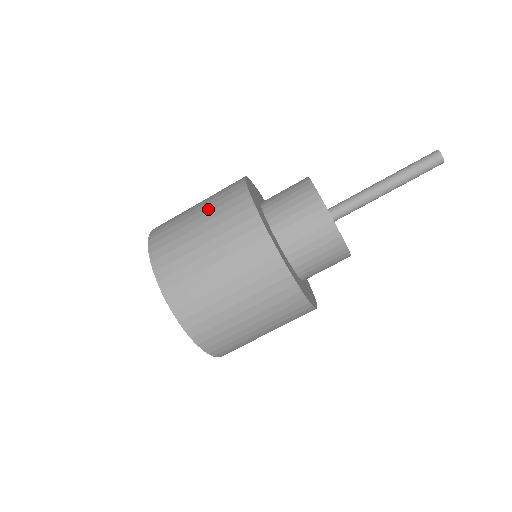
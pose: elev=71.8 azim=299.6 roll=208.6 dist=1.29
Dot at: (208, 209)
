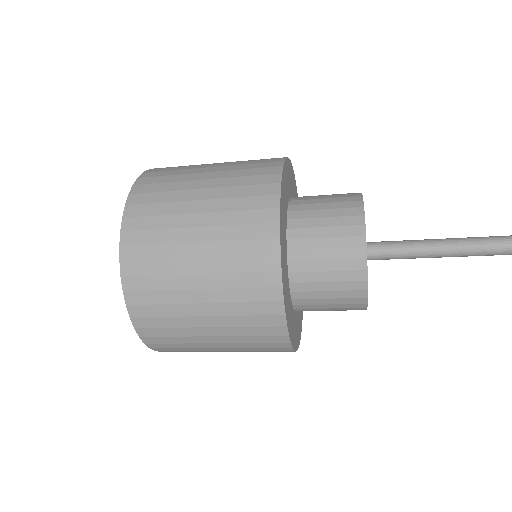
Dot at: (222, 310)
